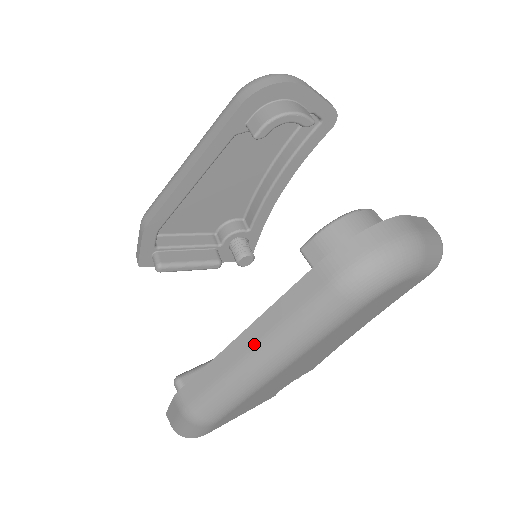
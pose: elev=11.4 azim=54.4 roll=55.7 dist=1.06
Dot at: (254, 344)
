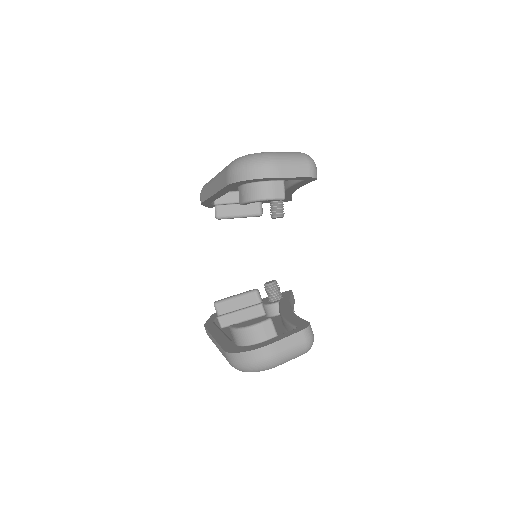
Dot at: occluded
